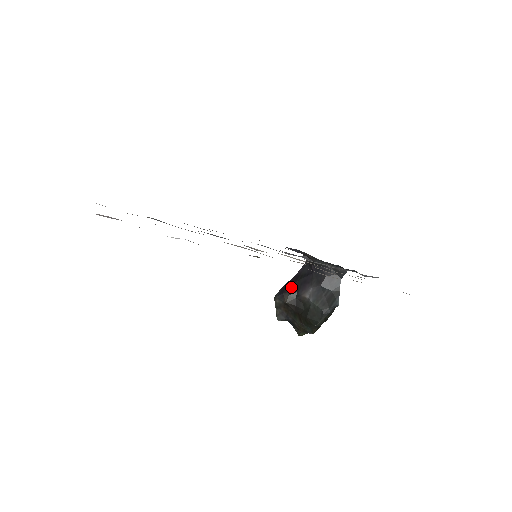
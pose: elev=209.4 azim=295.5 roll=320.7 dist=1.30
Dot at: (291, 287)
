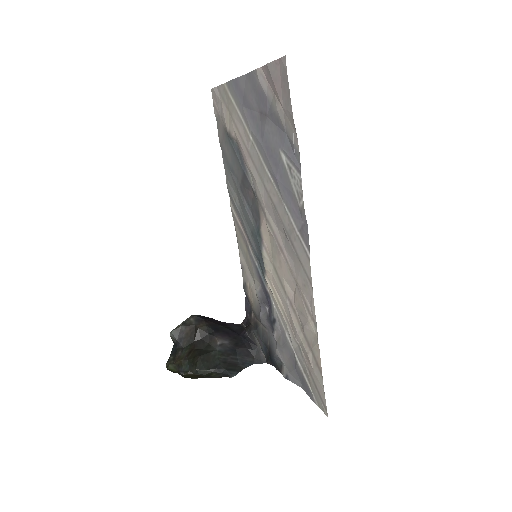
Dot at: (214, 323)
